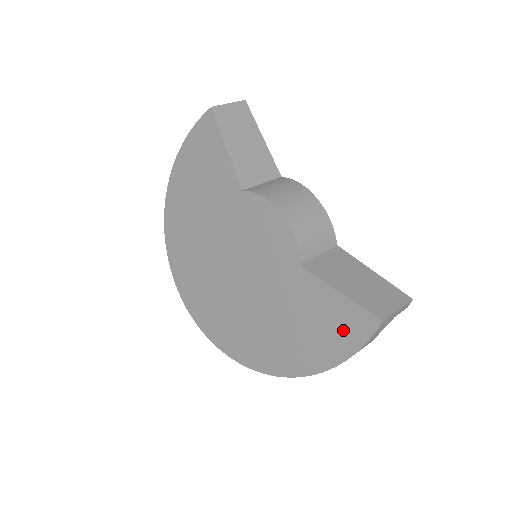
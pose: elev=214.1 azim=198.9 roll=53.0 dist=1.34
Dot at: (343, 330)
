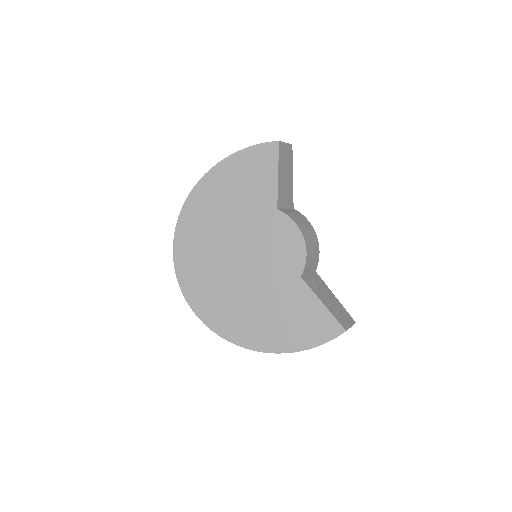
Dot at: (315, 329)
